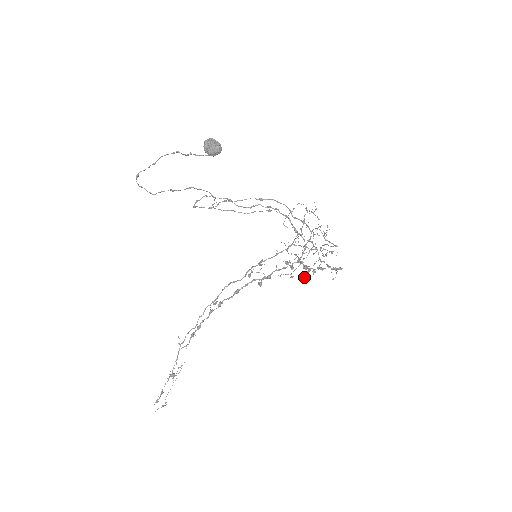
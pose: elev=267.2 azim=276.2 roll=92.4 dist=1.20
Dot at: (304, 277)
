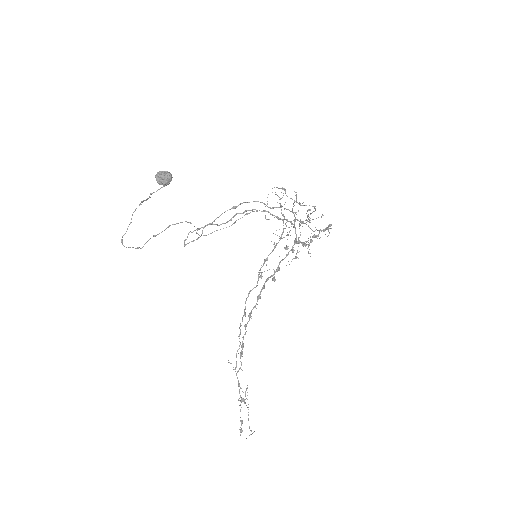
Dot at: (308, 253)
